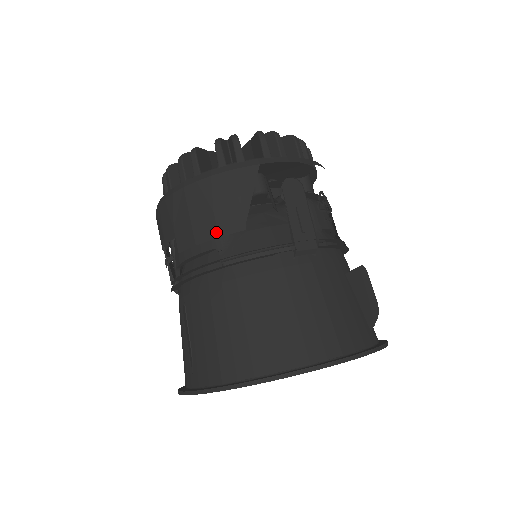
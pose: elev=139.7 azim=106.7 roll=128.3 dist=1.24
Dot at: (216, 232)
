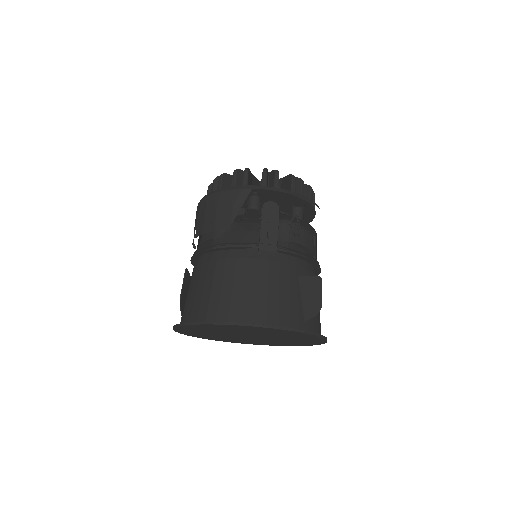
Dot at: (214, 227)
